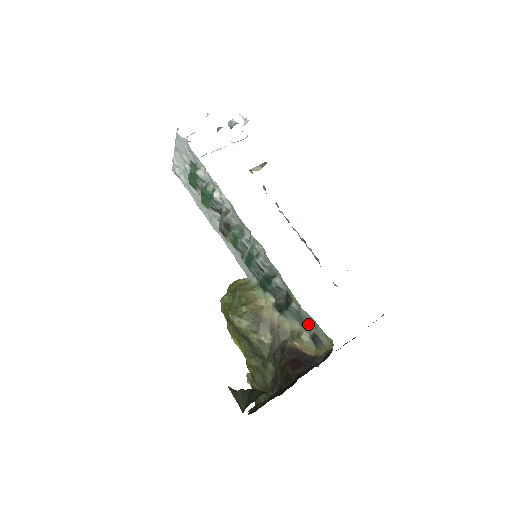
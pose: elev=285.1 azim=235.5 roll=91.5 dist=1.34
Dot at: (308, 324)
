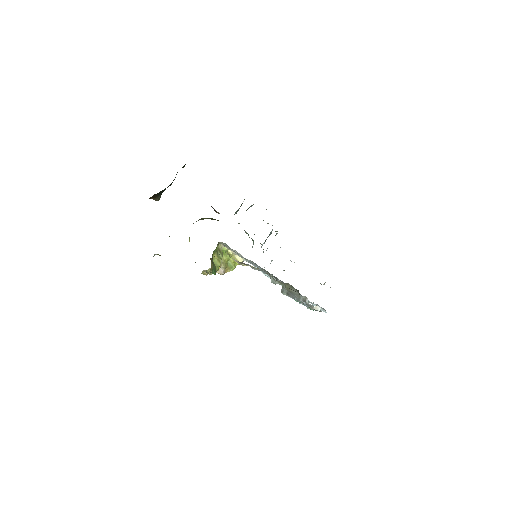
Dot at: occluded
